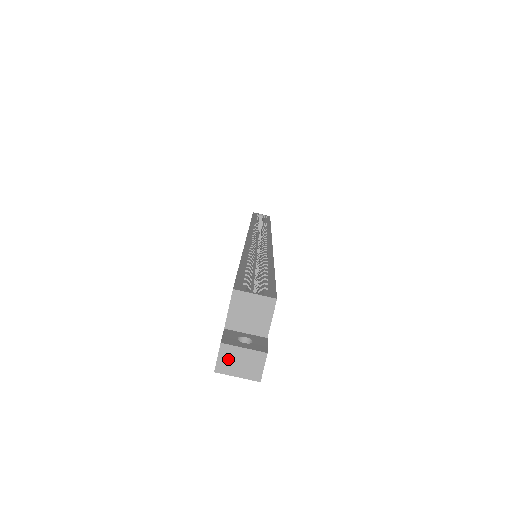
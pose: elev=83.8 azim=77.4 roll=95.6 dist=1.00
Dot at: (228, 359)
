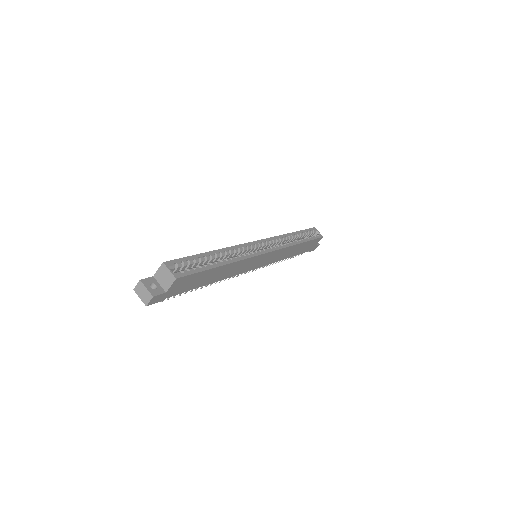
Dot at: (140, 288)
